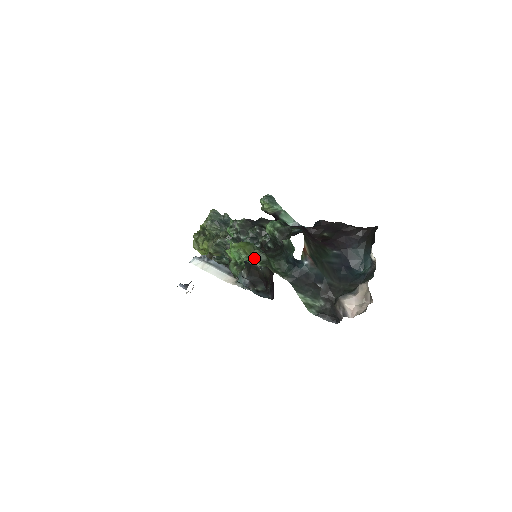
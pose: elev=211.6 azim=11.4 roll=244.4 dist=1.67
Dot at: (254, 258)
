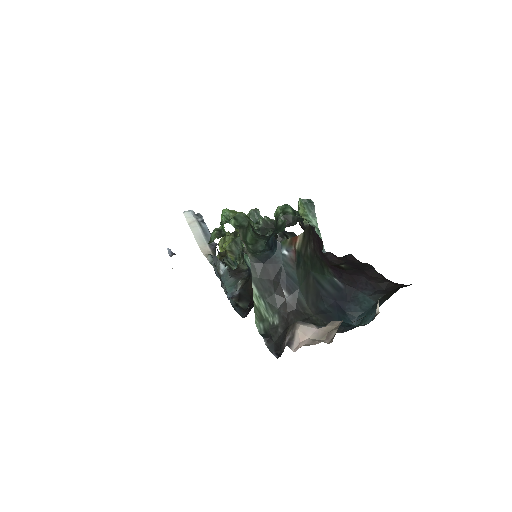
Dot at: (234, 216)
